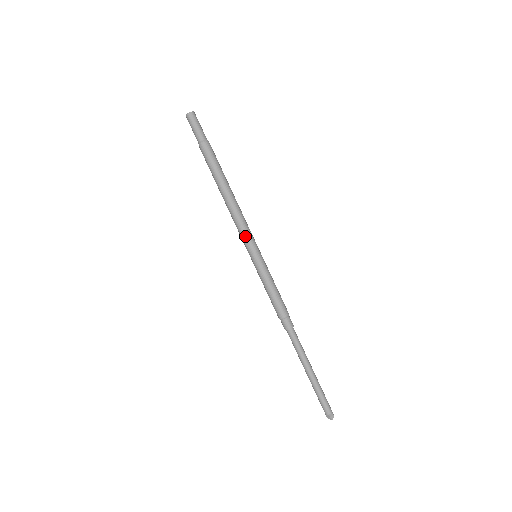
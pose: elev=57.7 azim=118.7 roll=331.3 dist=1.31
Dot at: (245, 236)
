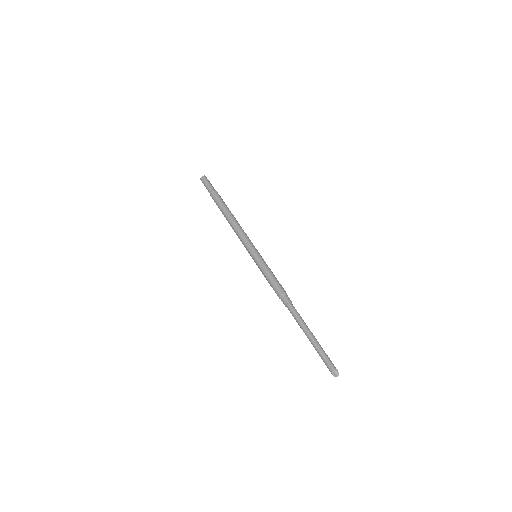
Dot at: (245, 242)
